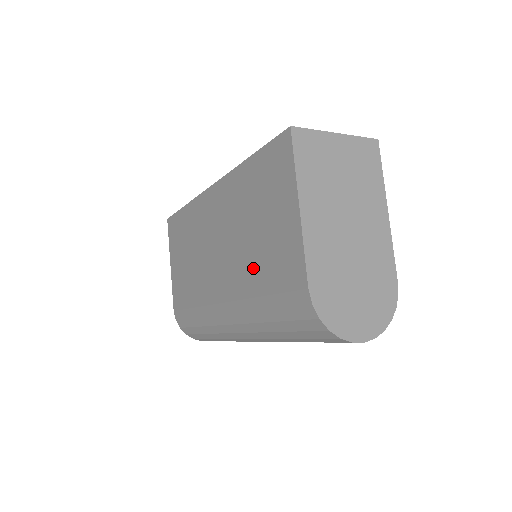
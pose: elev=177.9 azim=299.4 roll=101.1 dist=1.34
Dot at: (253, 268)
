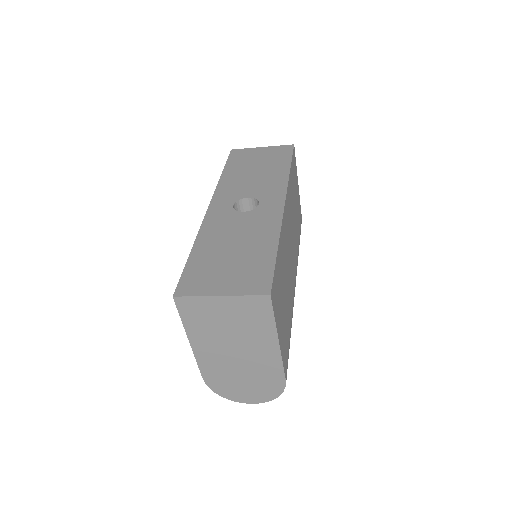
Dot at: occluded
